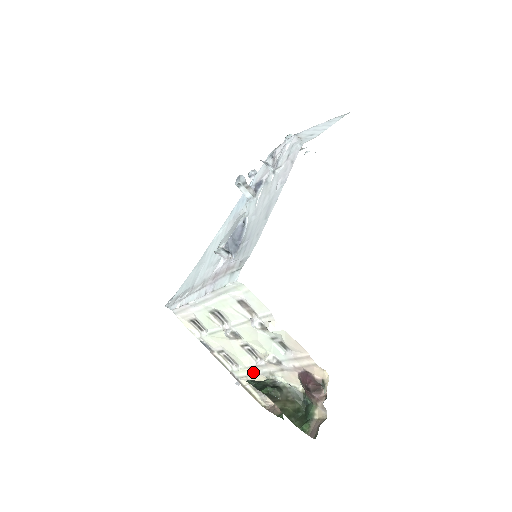
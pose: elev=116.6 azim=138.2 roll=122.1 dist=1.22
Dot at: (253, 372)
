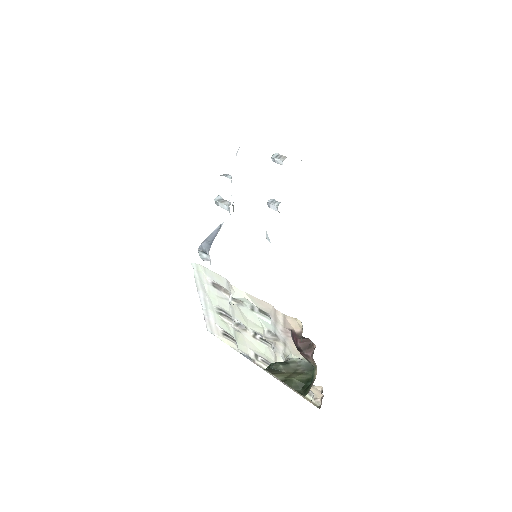
Dot at: occluded
